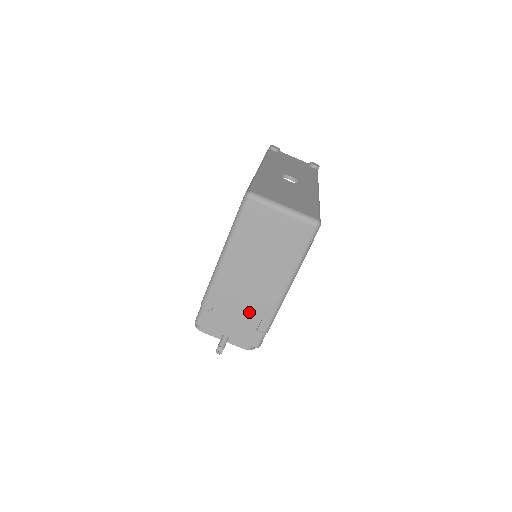
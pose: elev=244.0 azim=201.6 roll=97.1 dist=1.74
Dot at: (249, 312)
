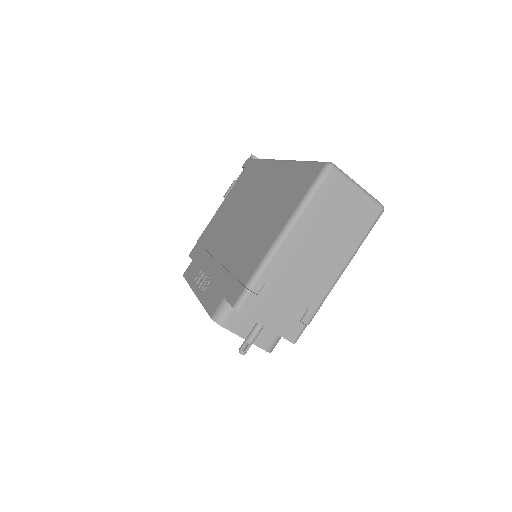
Dot at: (298, 298)
